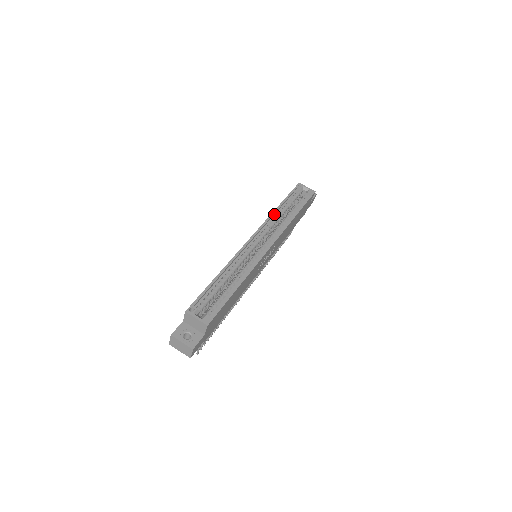
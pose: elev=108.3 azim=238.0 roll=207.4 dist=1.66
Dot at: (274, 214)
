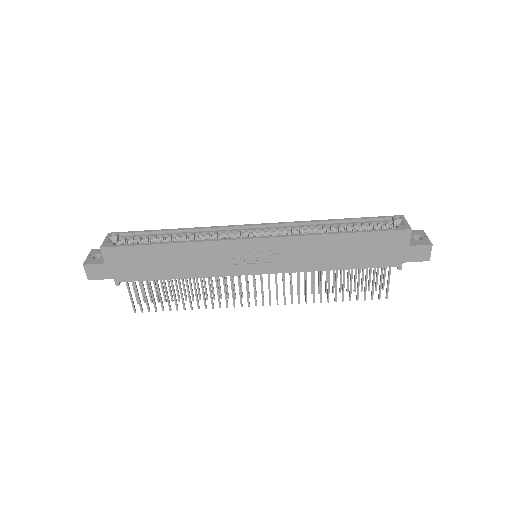
Dot at: (315, 224)
